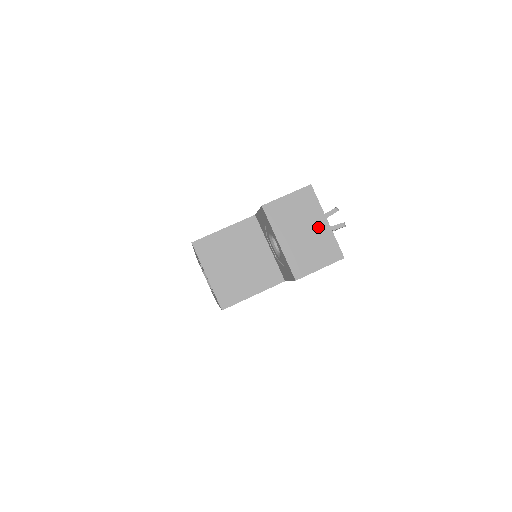
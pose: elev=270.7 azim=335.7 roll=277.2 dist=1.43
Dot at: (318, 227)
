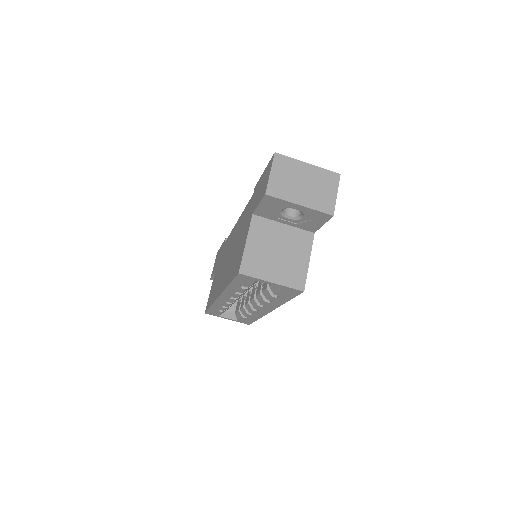
Dot at: (308, 172)
